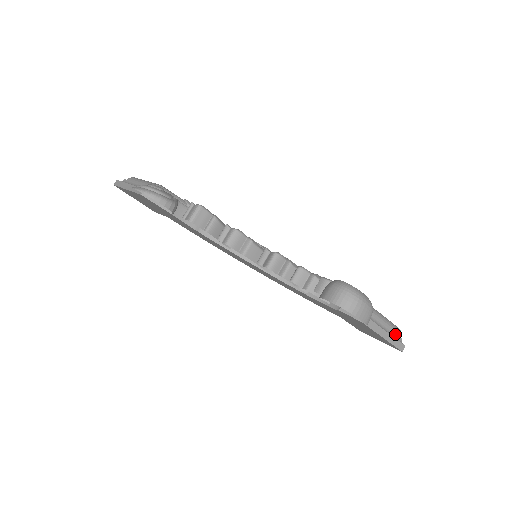
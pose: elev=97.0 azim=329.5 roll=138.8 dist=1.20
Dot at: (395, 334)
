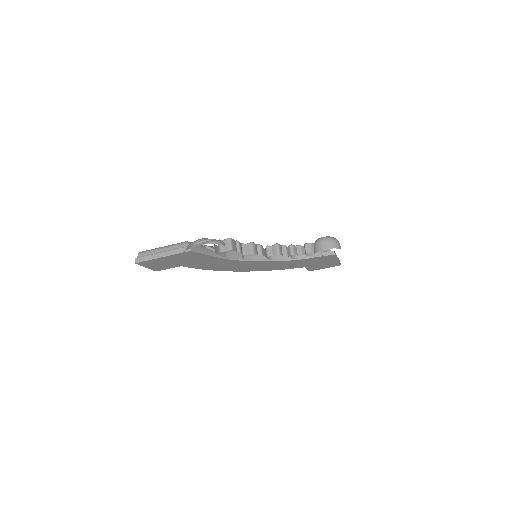
Dot at: occluded
